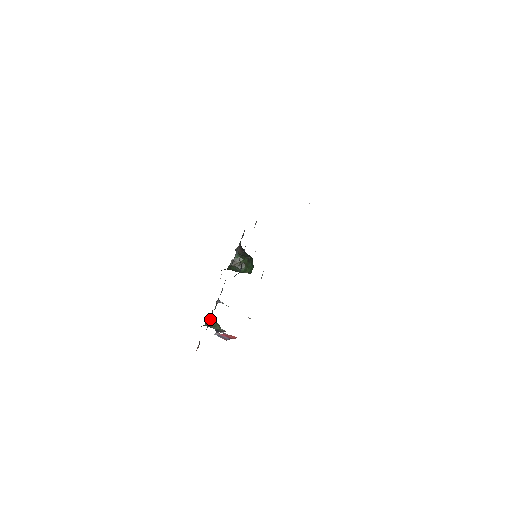
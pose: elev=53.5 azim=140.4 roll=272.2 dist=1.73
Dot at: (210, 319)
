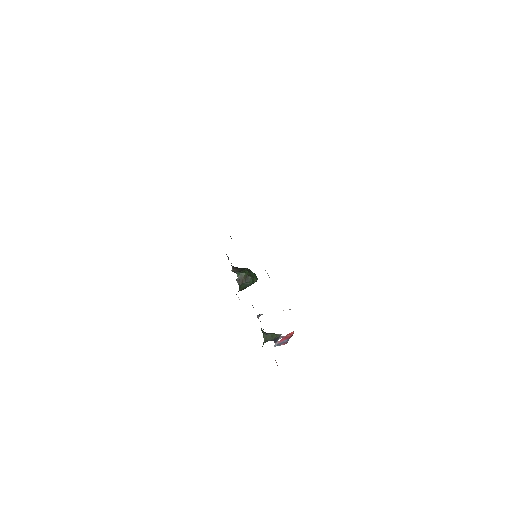
Dot at: (265, 333)
